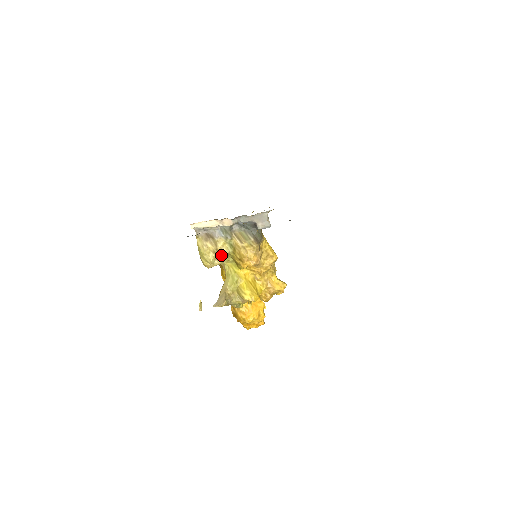
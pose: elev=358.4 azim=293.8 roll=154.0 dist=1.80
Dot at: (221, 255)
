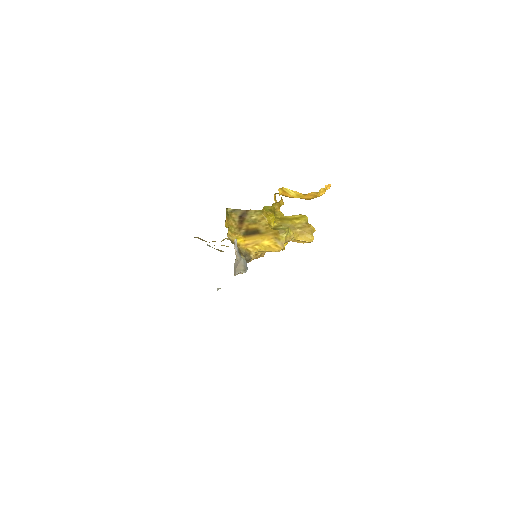
Dot at: occluded
